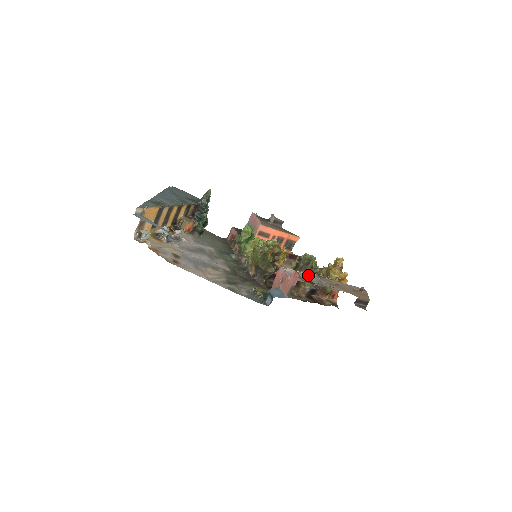
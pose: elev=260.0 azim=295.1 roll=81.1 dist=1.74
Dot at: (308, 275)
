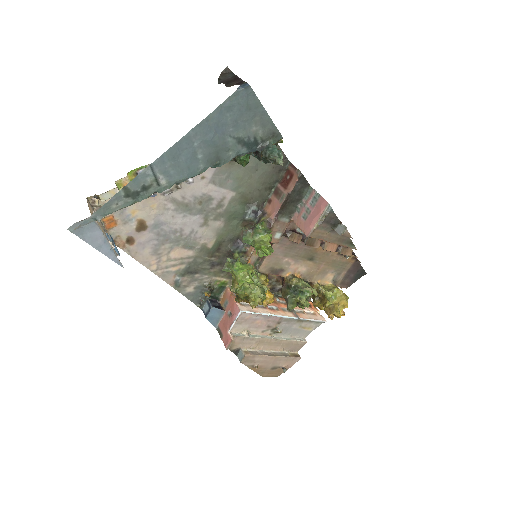
Dot at: (273, 315)
